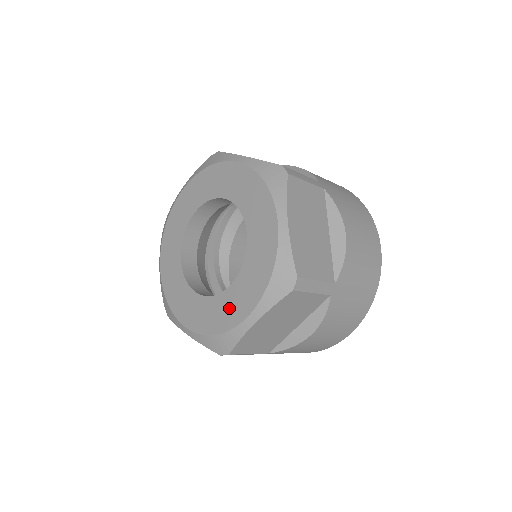
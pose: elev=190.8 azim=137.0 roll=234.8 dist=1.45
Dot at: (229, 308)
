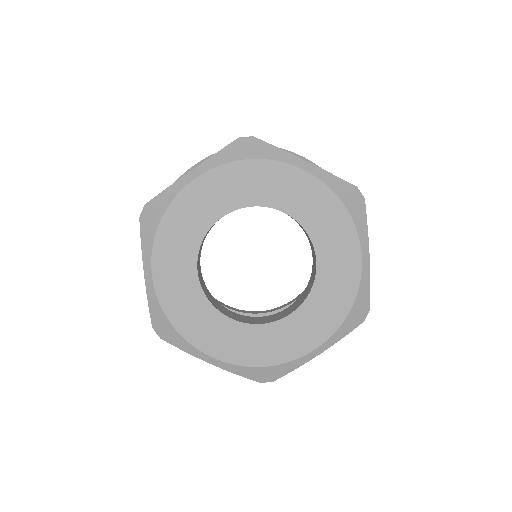
Dot at: (338, 276)
